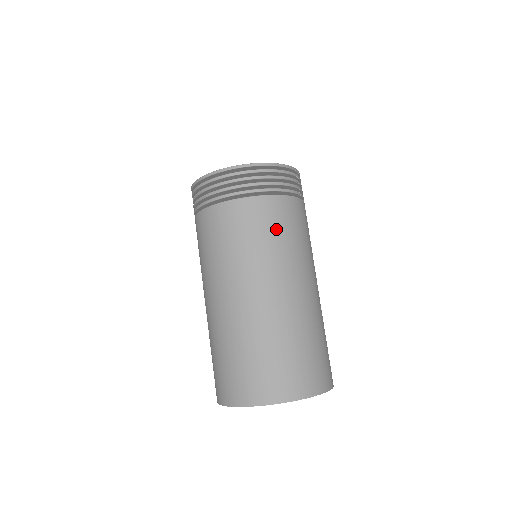
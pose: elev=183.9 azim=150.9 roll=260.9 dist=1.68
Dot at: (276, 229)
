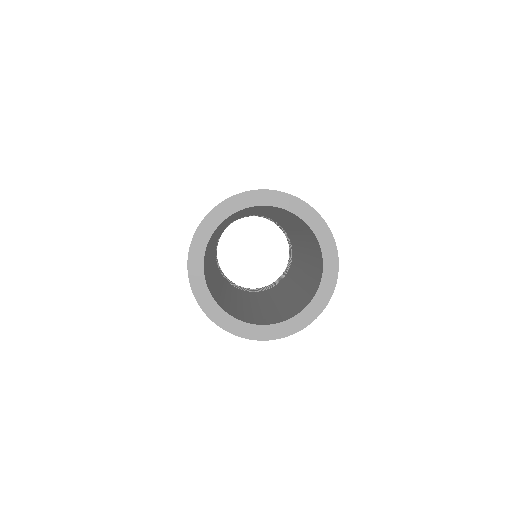
Dot at: occluded
